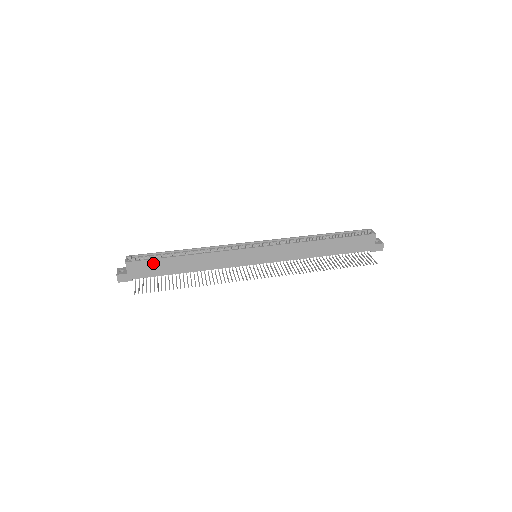
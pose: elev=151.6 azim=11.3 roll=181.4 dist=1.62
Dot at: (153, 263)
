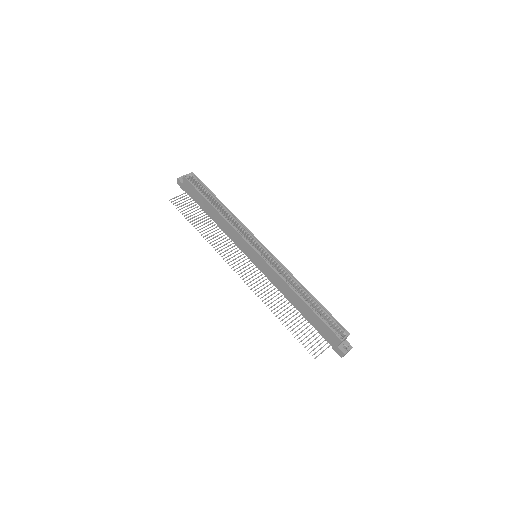
Dot at: (197, 192)
